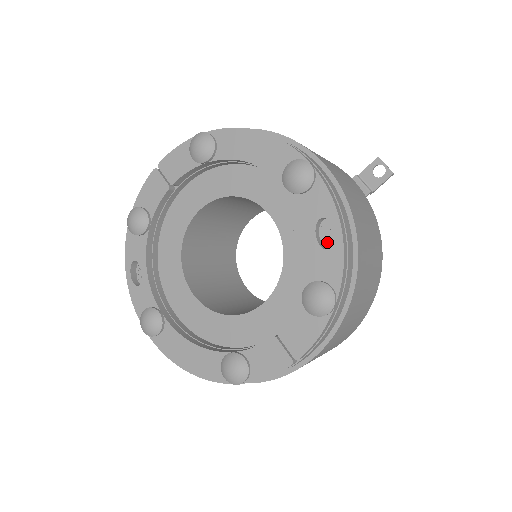
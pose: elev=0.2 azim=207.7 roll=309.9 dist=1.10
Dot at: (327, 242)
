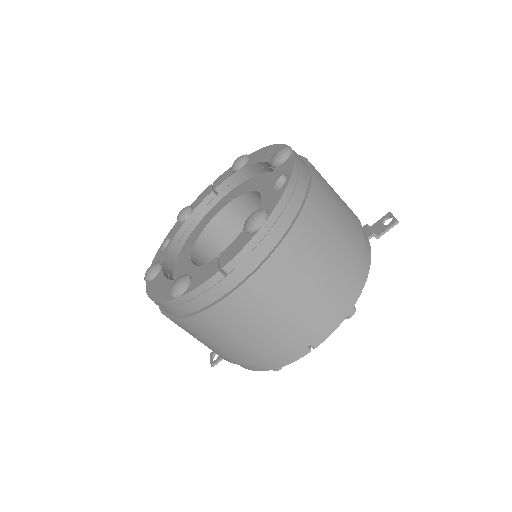
Dot at: occluded
